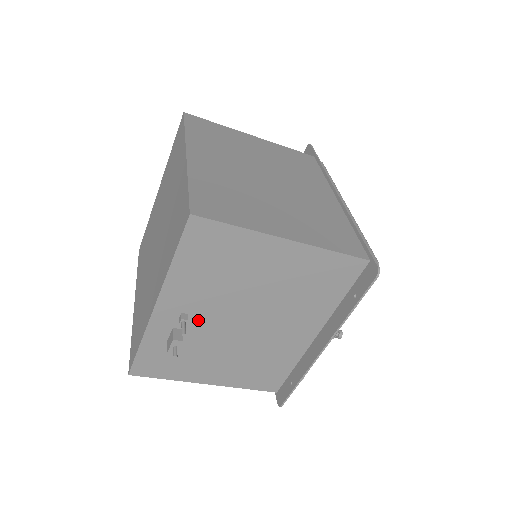
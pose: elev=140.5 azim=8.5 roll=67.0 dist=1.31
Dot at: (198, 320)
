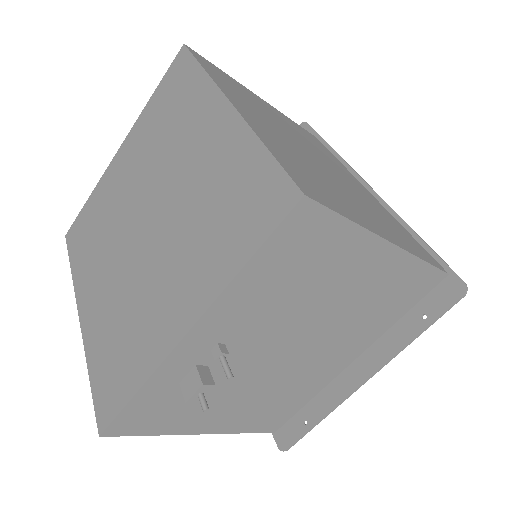
Dot at: (234, 352)
